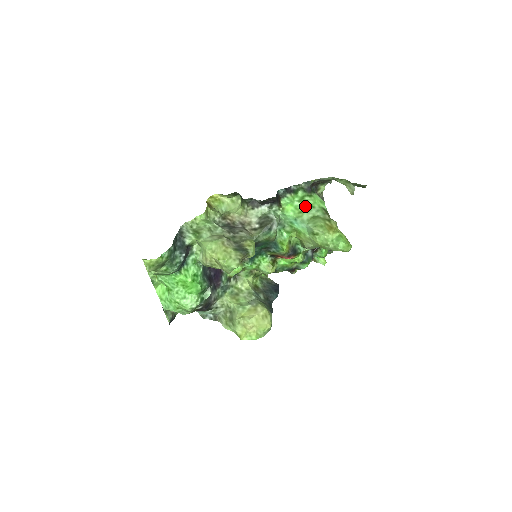
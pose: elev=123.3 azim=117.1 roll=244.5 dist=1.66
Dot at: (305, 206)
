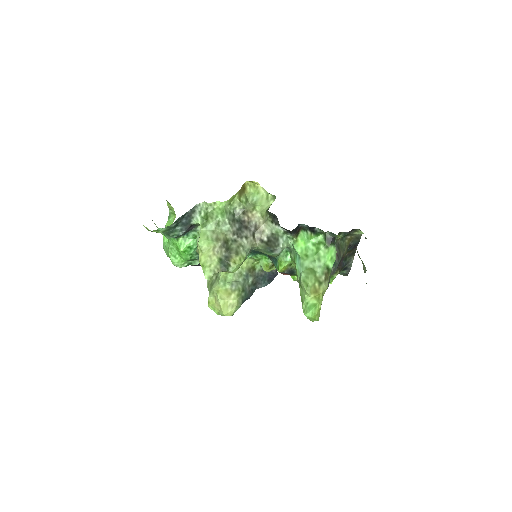
Dot at: (314, 254)
